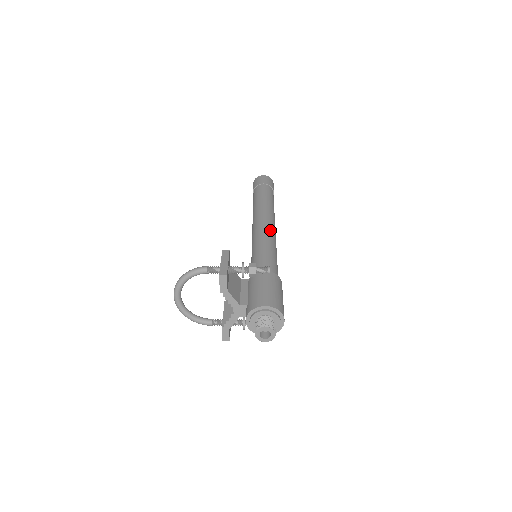
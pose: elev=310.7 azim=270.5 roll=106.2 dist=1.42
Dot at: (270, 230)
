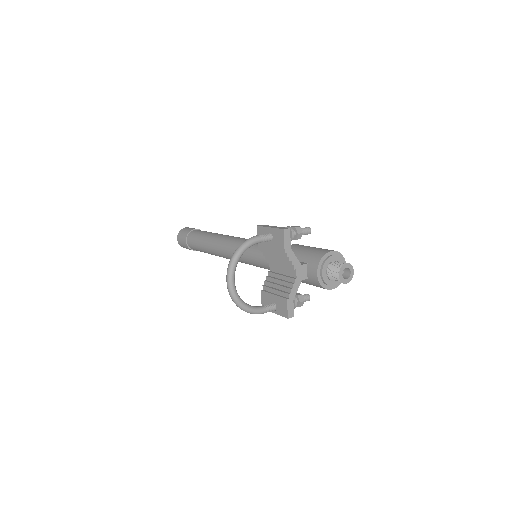
Dot at: occluded
